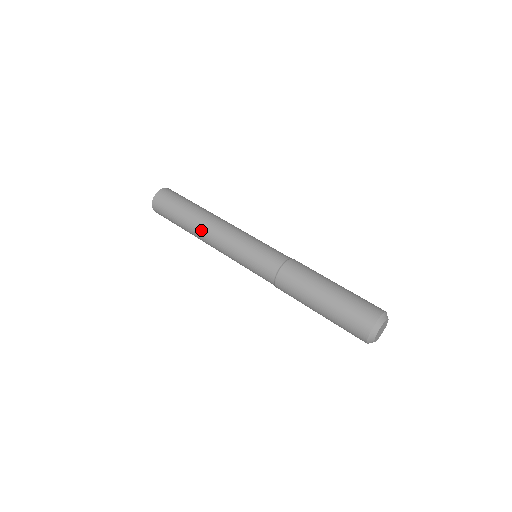
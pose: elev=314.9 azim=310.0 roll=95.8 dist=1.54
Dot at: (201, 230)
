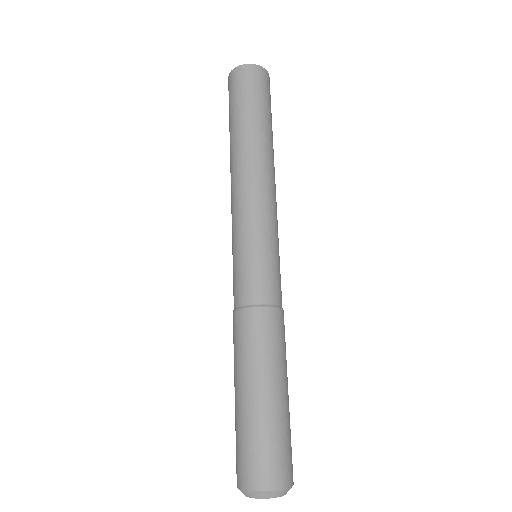
Dot at: (249, 159)
